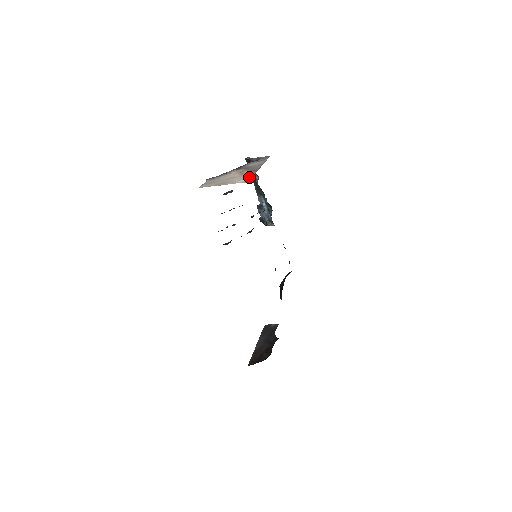
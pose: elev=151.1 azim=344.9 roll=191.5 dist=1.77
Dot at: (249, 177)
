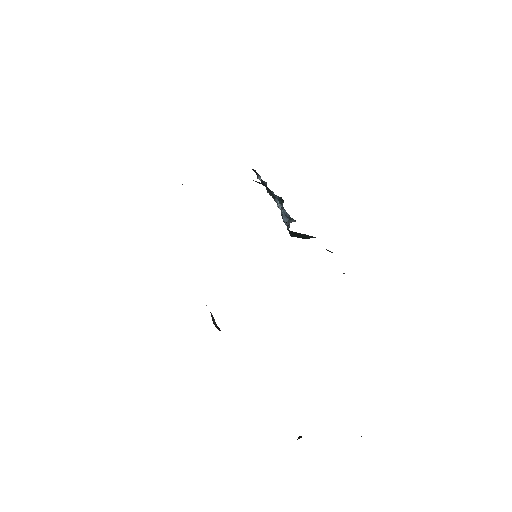
Dot at: occluded
